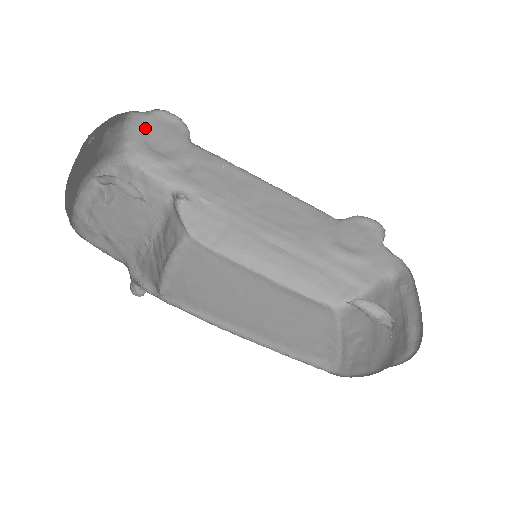
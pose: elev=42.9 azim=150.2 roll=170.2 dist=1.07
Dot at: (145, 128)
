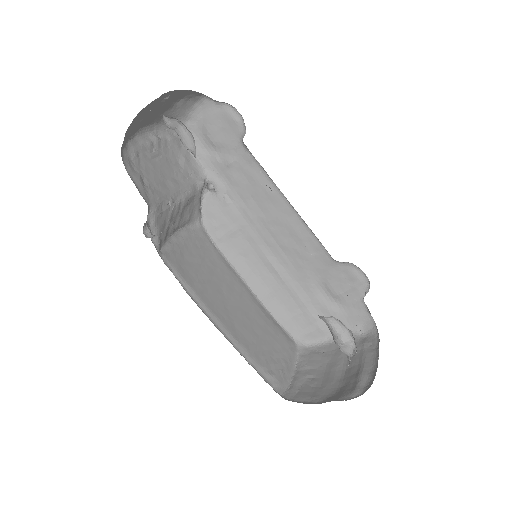
Dot at: (210, 115)
